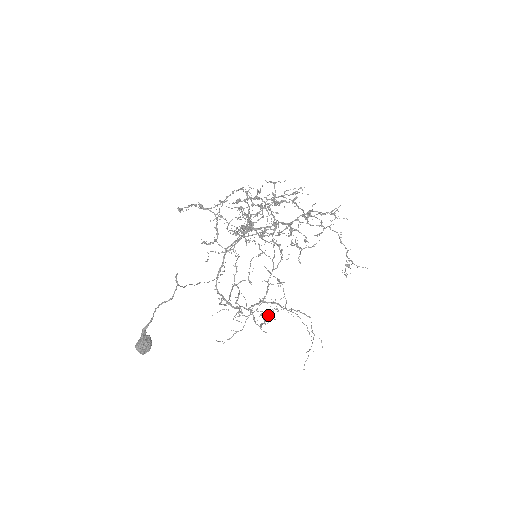
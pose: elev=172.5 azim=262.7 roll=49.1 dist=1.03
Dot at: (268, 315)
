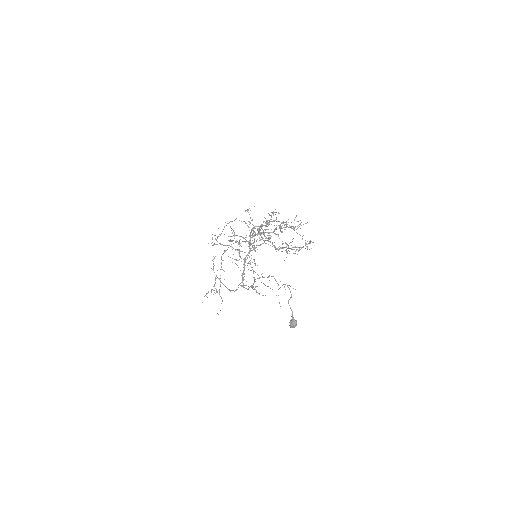
Dot at: occluded
